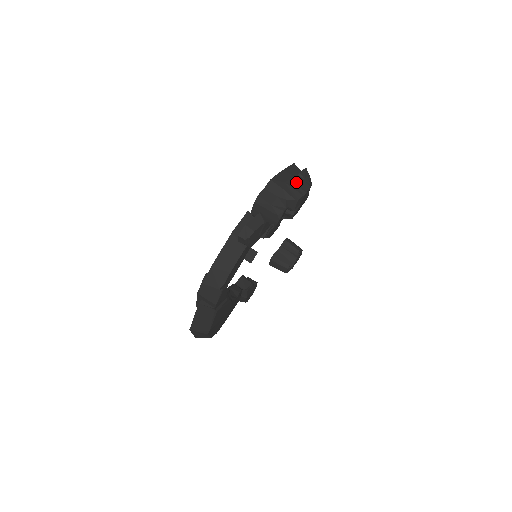
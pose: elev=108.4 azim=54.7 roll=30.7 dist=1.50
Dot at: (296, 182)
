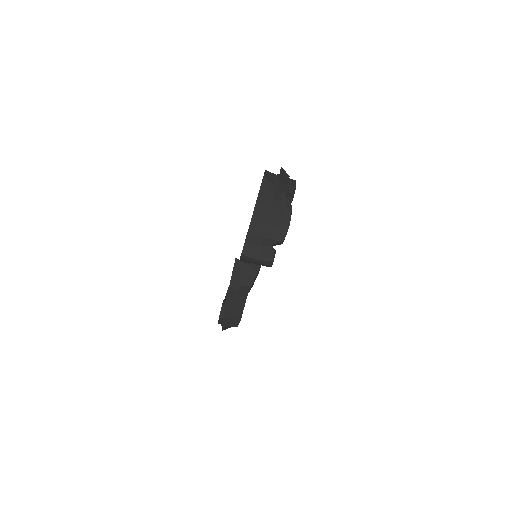
Dot at: (275, 215)
